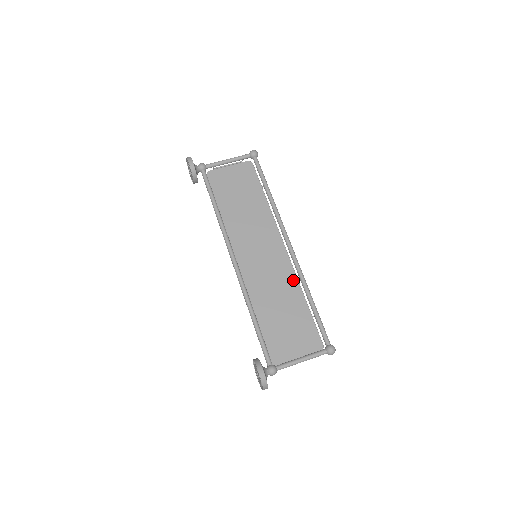
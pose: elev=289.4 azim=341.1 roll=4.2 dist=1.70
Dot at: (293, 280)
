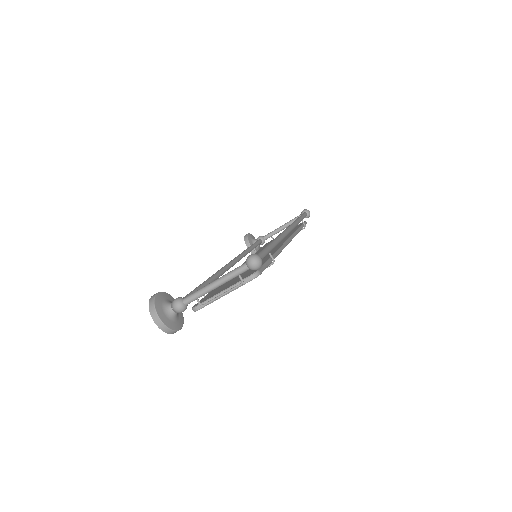
Dot at: (274, 250)
